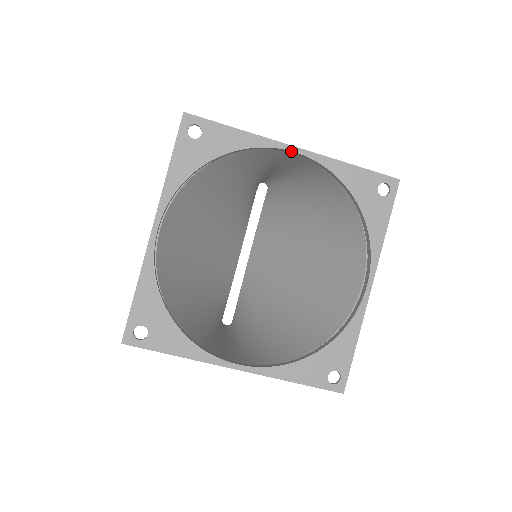
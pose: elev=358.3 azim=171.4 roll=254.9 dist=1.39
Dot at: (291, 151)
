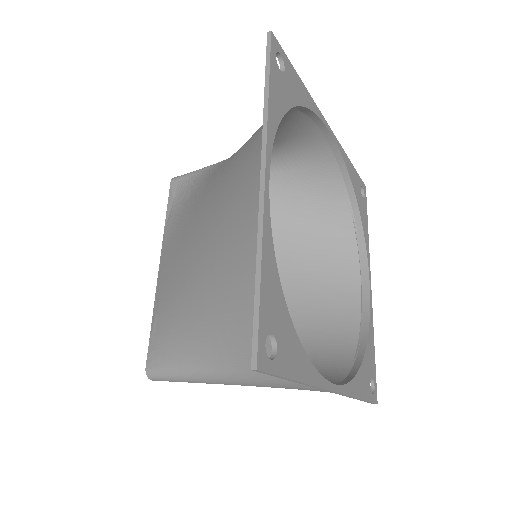
Dot at: (328, 129)
